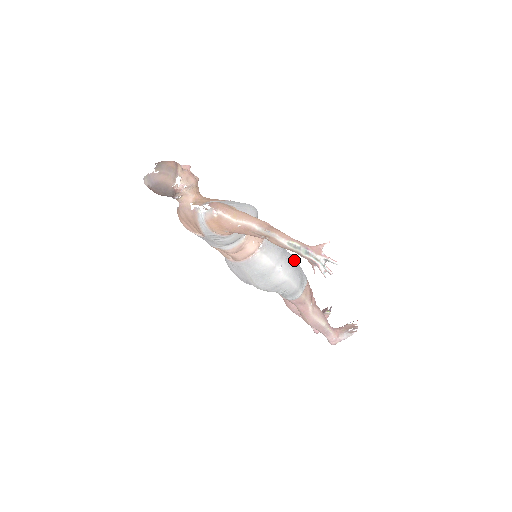
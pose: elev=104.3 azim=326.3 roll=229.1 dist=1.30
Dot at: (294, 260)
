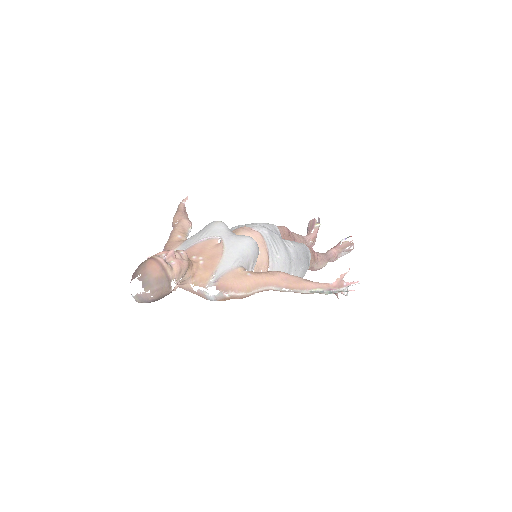
Dot at: (298, 252)
